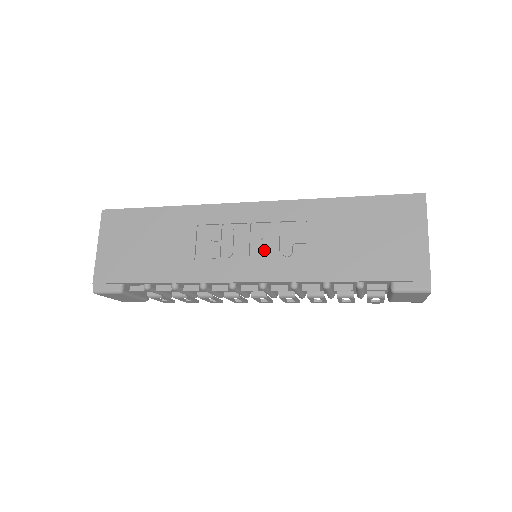
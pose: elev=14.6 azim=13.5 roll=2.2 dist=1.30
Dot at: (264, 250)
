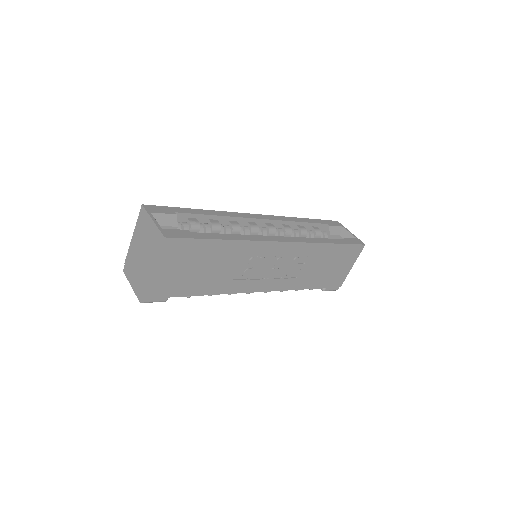
Dot at: (277, 272)
